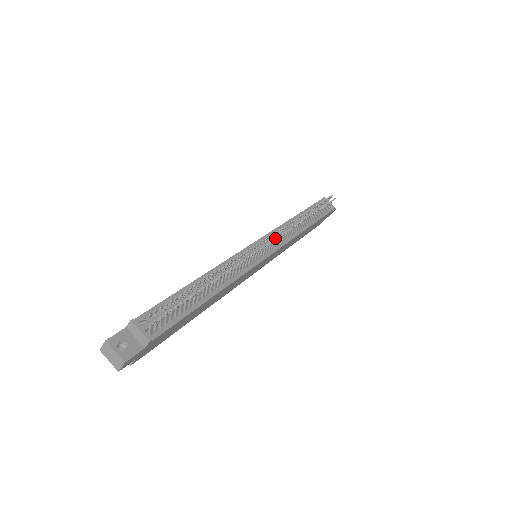
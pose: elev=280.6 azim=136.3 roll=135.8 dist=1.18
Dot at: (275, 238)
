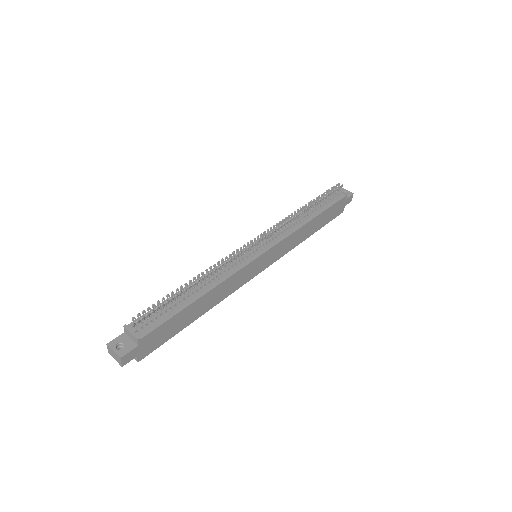
Dot at: (264, 236)
